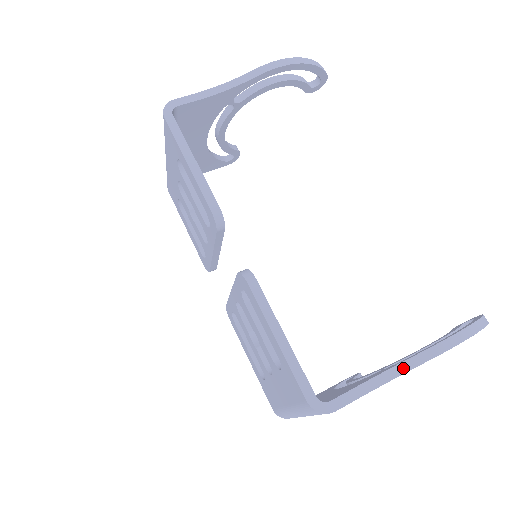
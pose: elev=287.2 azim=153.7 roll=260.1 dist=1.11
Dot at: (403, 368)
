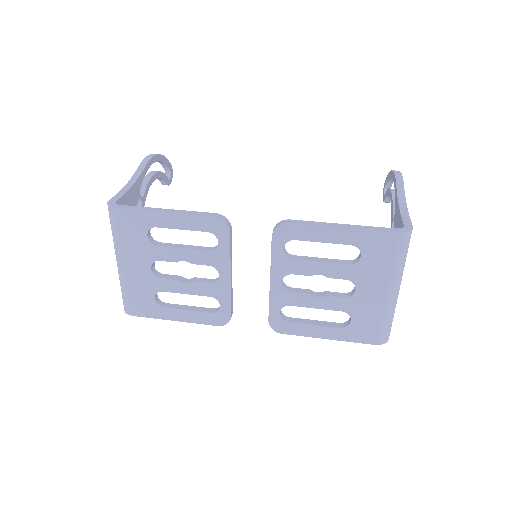
Dot at: (401, 196)
